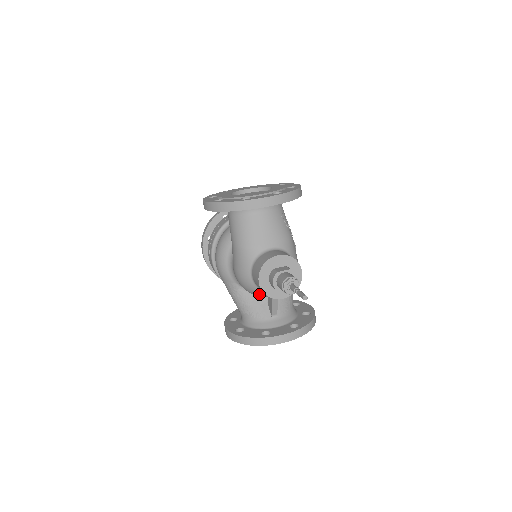
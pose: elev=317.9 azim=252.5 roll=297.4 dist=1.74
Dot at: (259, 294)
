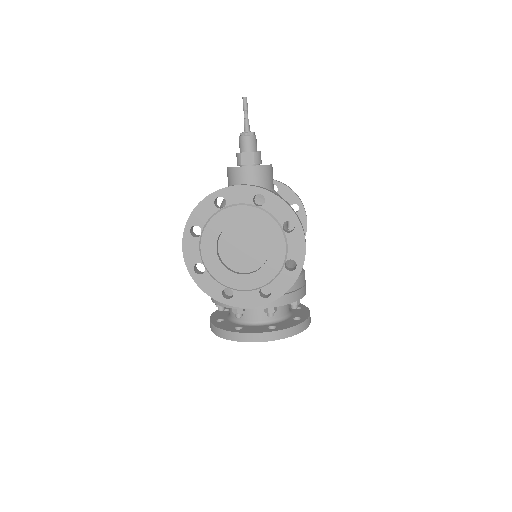
Dot at: occluded
